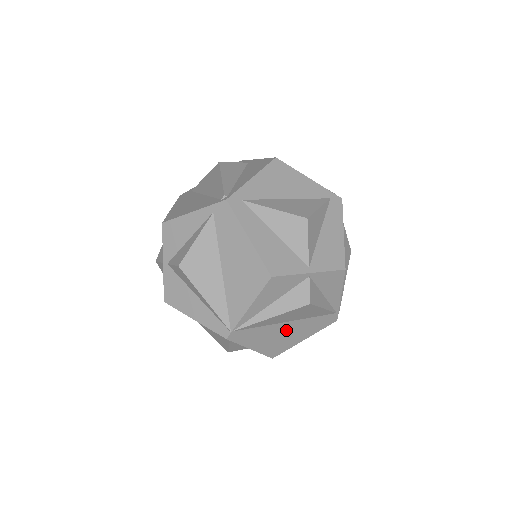
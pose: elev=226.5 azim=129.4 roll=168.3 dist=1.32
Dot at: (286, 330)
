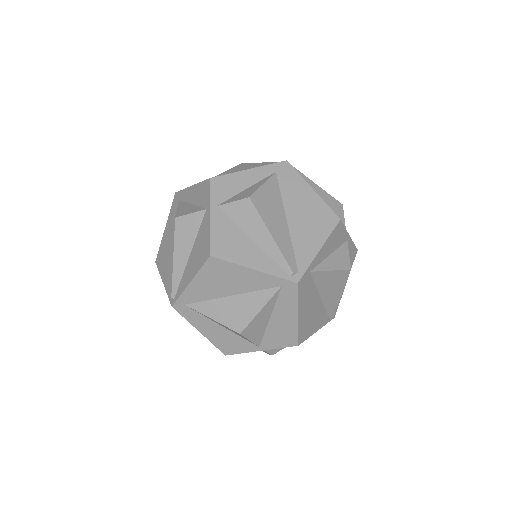
Dot at: occluded
